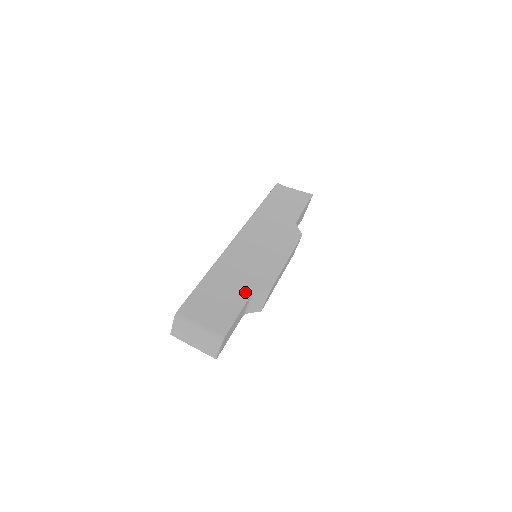
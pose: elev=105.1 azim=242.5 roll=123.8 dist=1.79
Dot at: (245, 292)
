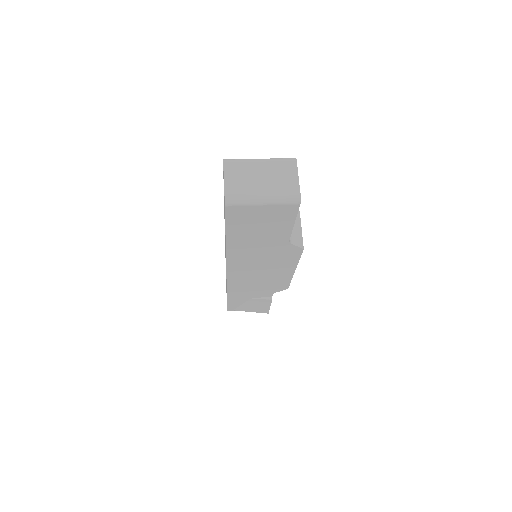
Dot at: occluded
